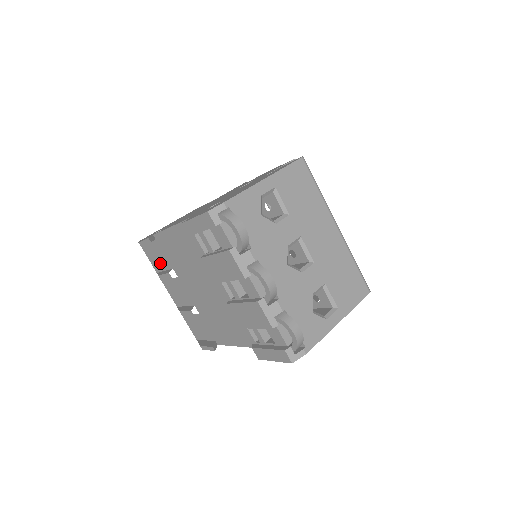
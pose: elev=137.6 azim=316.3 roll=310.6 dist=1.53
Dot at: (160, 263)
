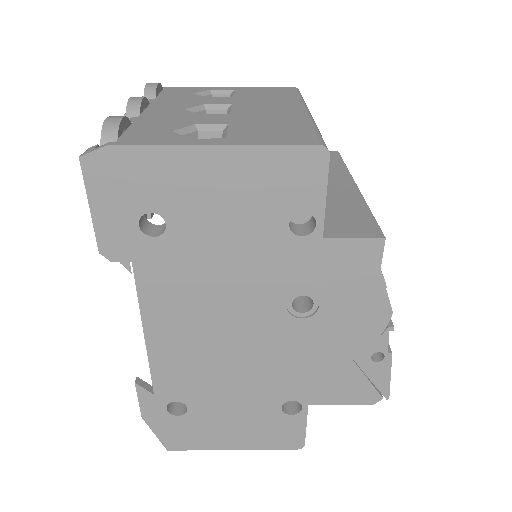
Dot at: occluded
